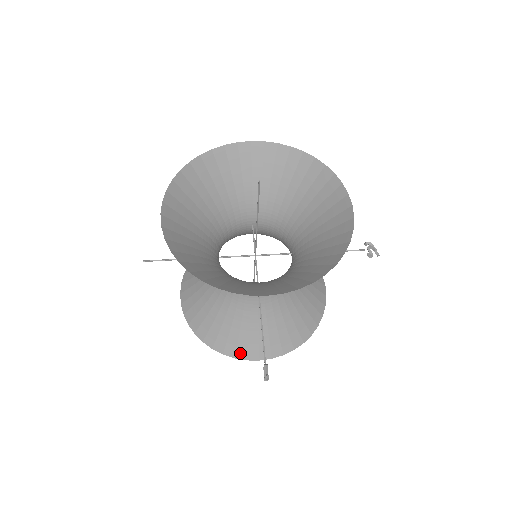
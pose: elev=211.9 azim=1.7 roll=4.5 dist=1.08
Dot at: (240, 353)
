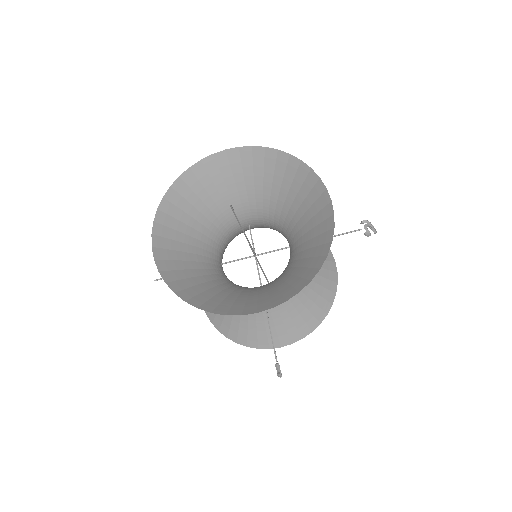
Dot at: (262, 344)
